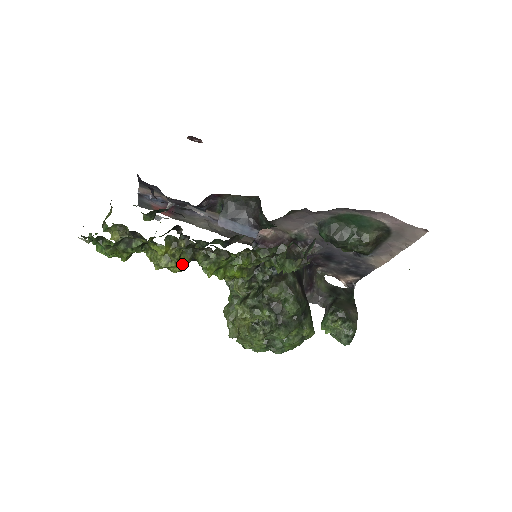
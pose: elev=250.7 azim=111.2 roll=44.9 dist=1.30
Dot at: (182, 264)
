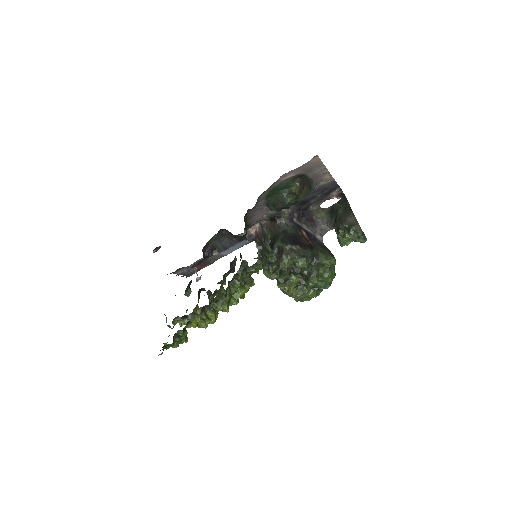
Dot at: (212, 317)
